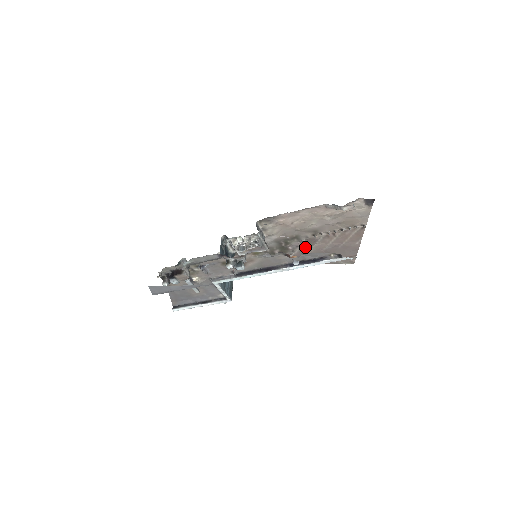
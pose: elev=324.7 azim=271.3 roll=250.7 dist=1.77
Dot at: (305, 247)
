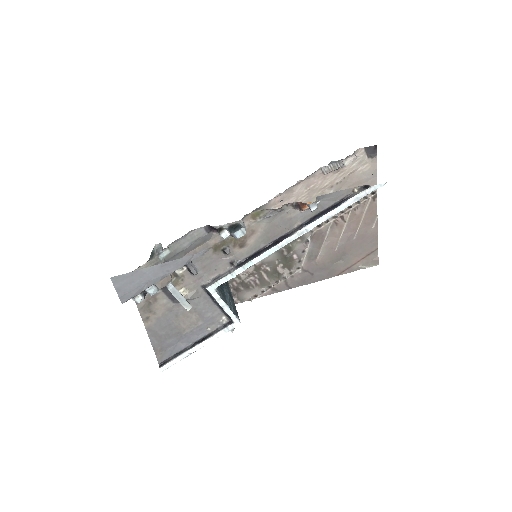
Dot at: (313, 251)
